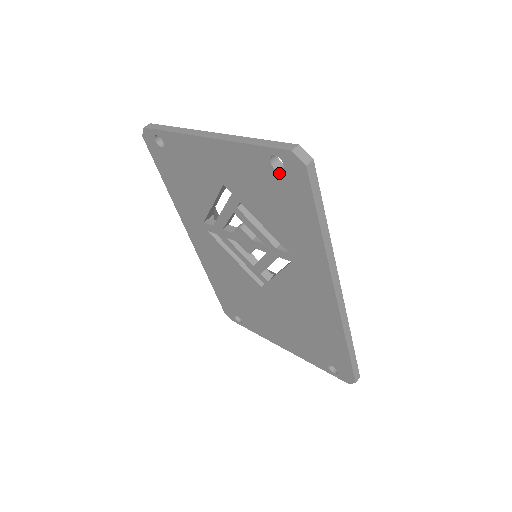
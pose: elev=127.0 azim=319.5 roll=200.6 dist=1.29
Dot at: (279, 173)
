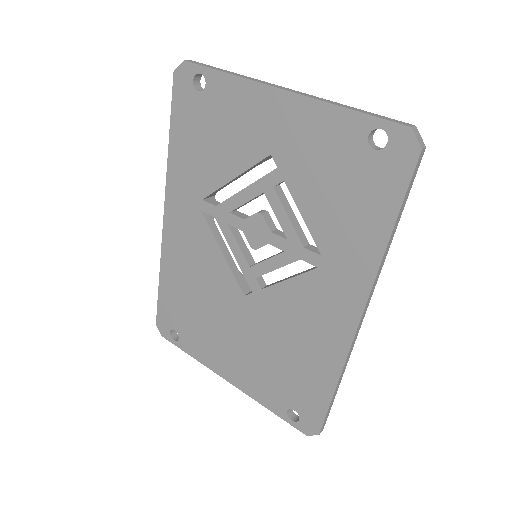
Dot at: (373, 152)
